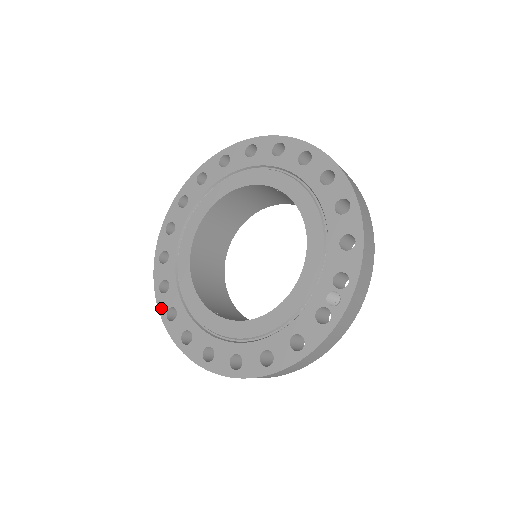
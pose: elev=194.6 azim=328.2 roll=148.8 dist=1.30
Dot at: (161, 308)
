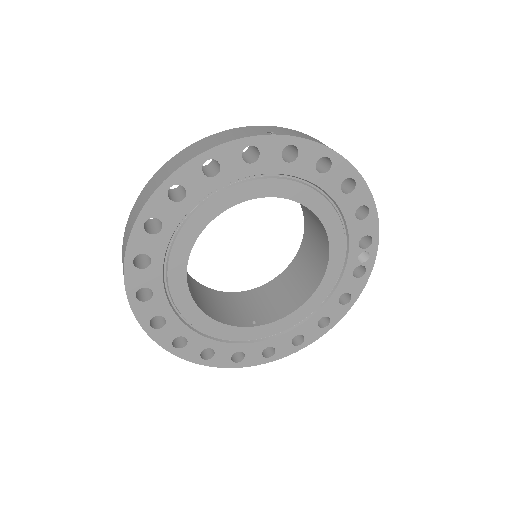
Dot at: (190, 358)
